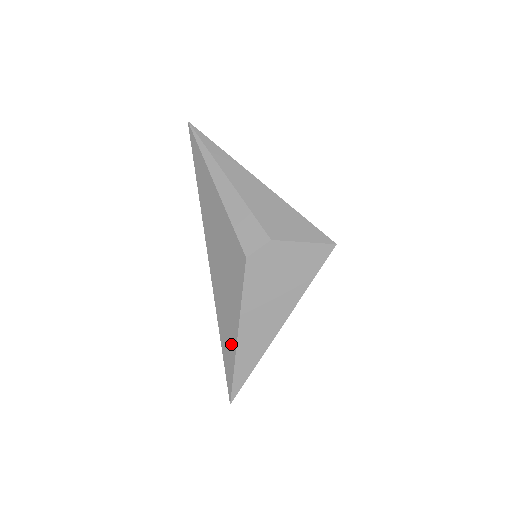
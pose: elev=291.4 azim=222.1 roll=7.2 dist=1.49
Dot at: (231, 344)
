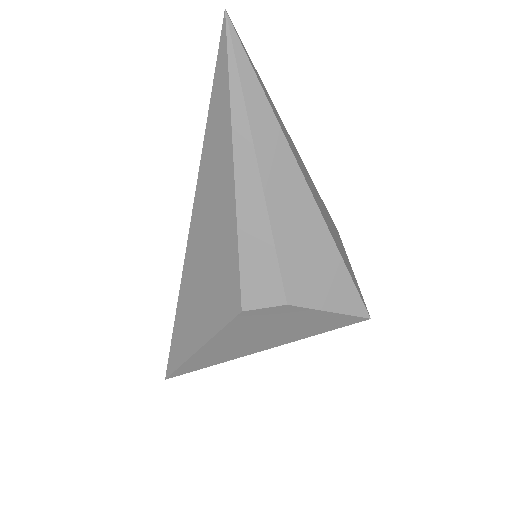
Dot at: (185, 347)
